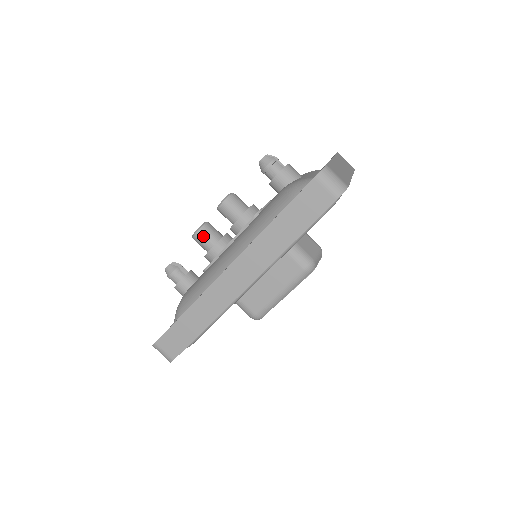
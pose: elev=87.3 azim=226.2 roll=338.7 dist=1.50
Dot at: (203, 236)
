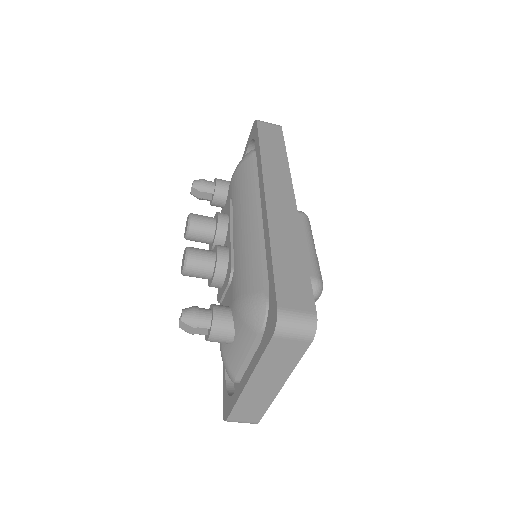
Dot at: occluded
